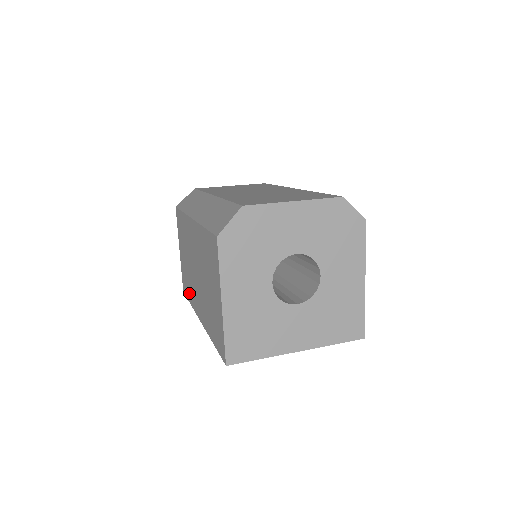
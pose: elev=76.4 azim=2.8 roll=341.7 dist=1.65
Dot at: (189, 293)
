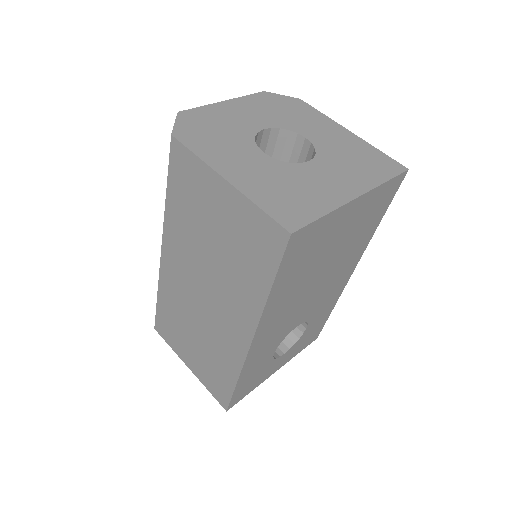
Dot at: (226, 372)
